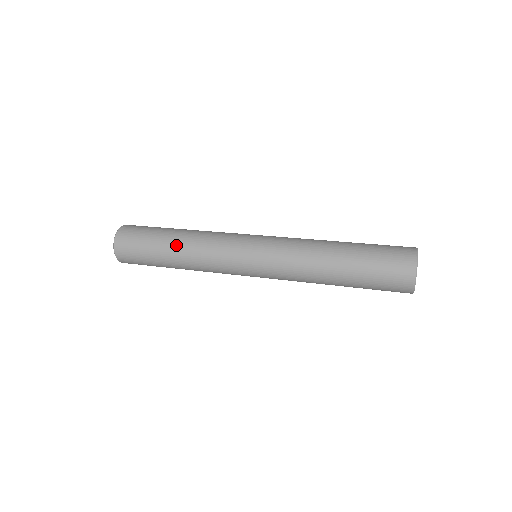
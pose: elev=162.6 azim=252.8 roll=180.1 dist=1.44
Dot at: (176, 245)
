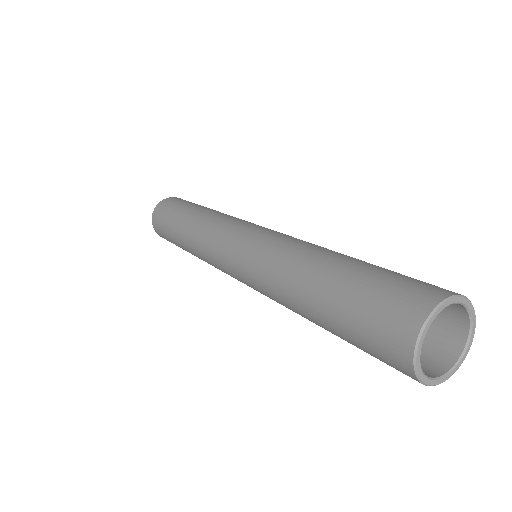
Dot at: (184, 244)
